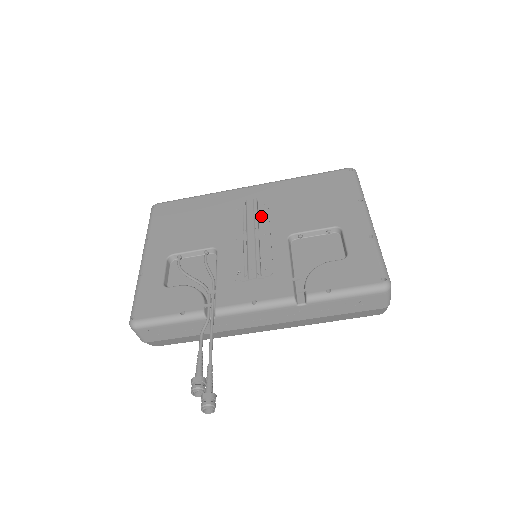
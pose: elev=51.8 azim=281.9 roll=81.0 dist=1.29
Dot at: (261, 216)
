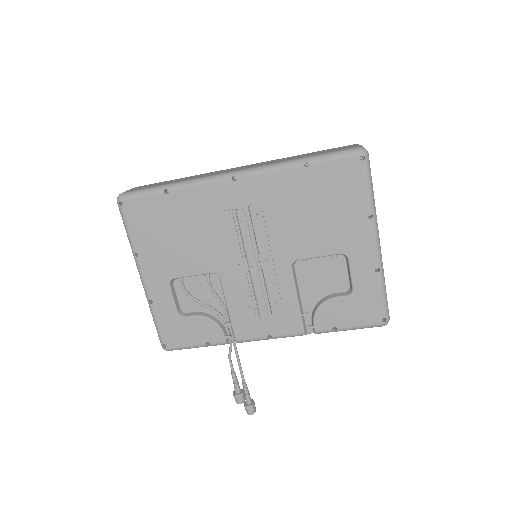
Dot at: (258, 233)
